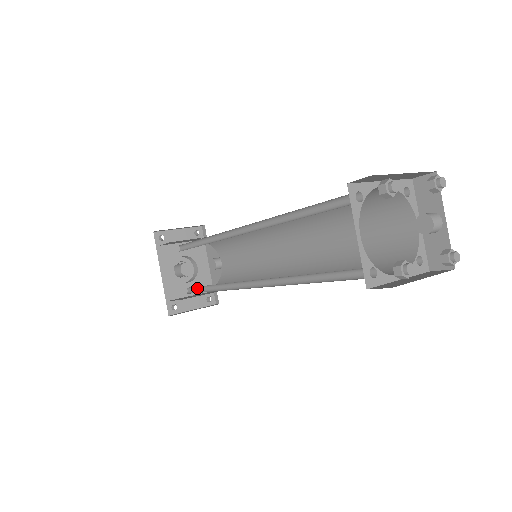
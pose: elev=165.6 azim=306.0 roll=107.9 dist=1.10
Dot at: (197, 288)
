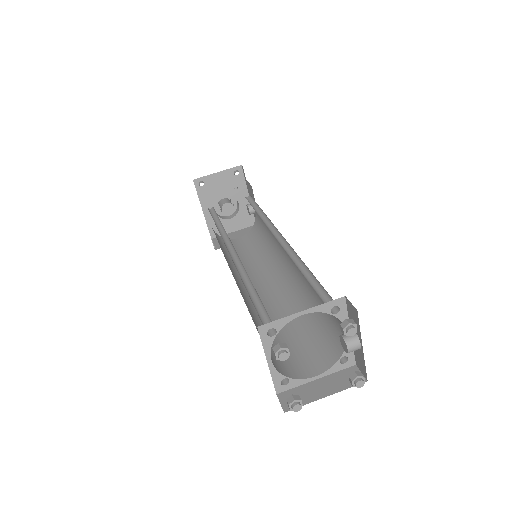
Dot at: (225, 246)
